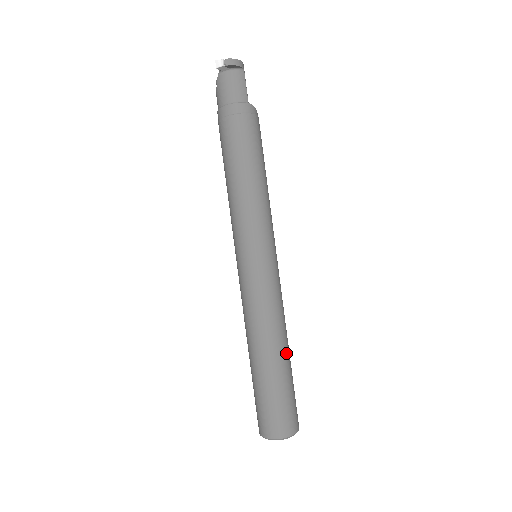
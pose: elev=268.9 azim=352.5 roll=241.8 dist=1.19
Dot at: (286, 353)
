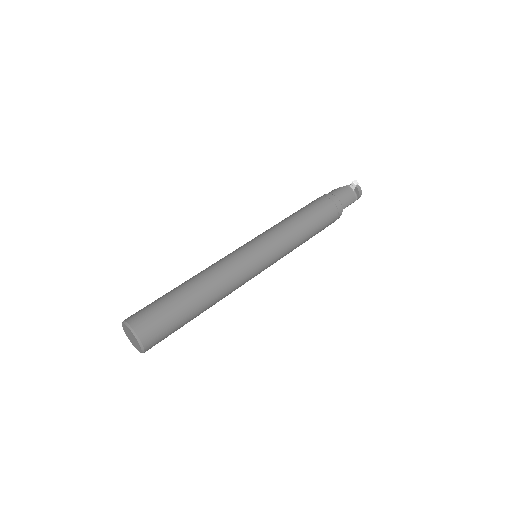
Dot at: (204, 308)
